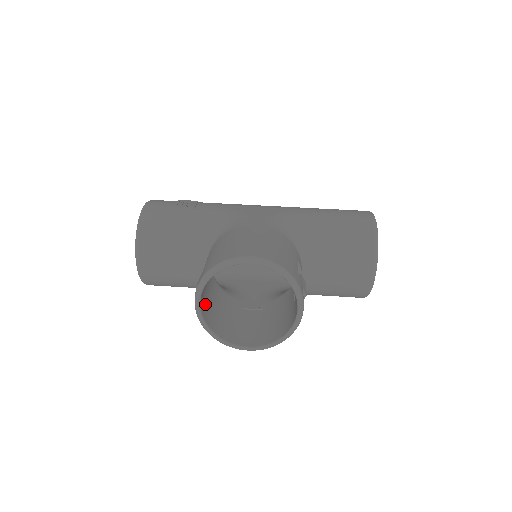
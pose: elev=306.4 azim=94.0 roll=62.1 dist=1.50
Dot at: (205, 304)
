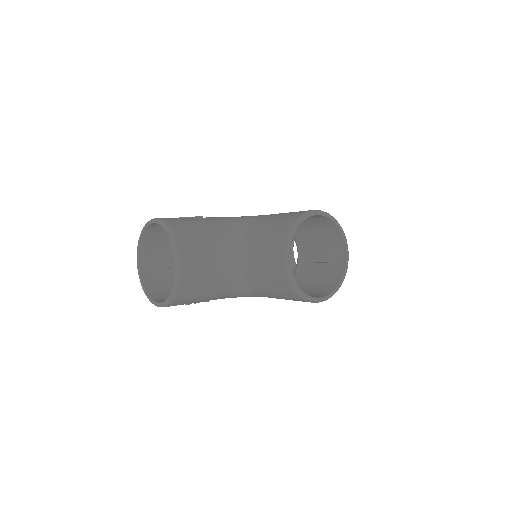
Dot at: occluded
